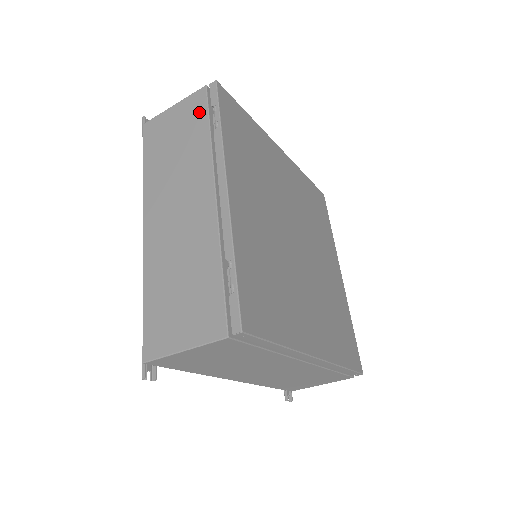
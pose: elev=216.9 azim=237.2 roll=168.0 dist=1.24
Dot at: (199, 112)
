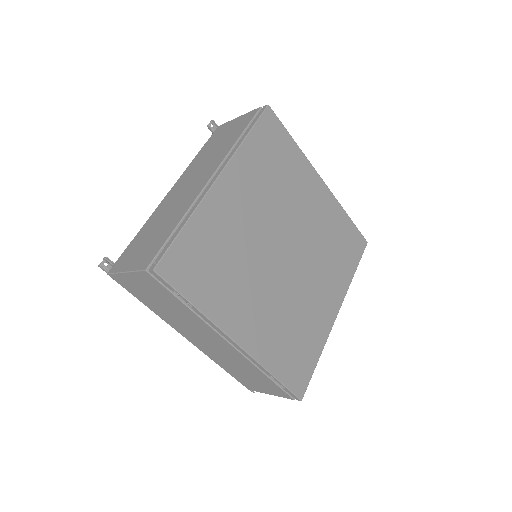
Dot at: (161, 290)
